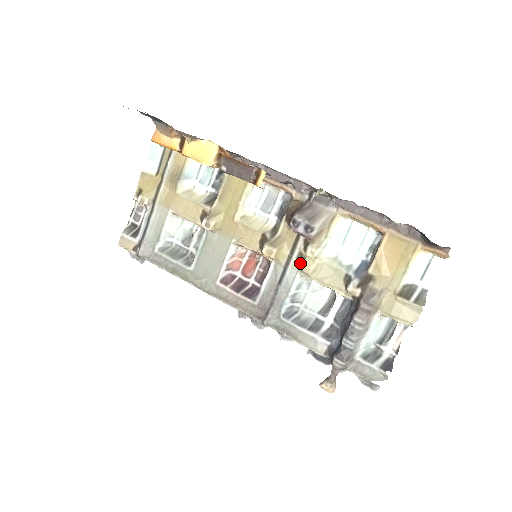
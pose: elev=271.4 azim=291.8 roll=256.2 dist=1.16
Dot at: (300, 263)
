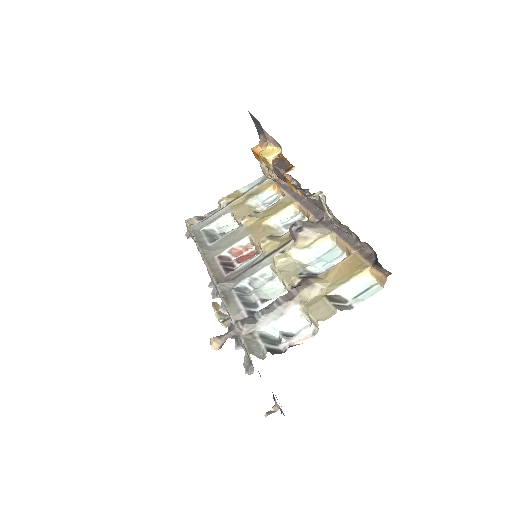
Dot at: (277, 255)
